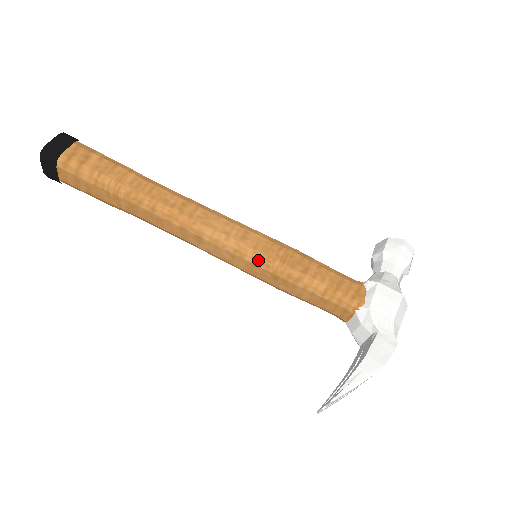
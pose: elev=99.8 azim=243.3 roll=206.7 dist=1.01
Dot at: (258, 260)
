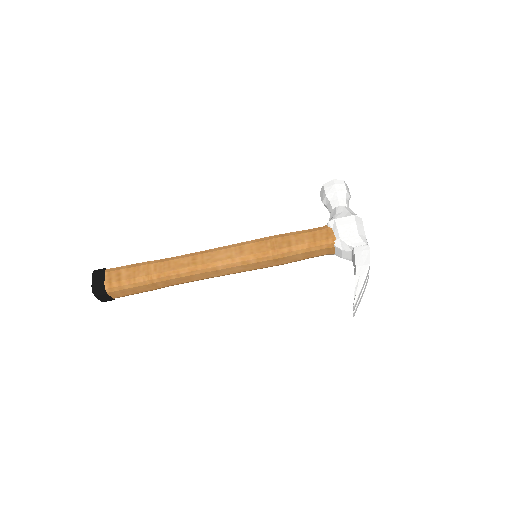
Dot at: (259, 259)
